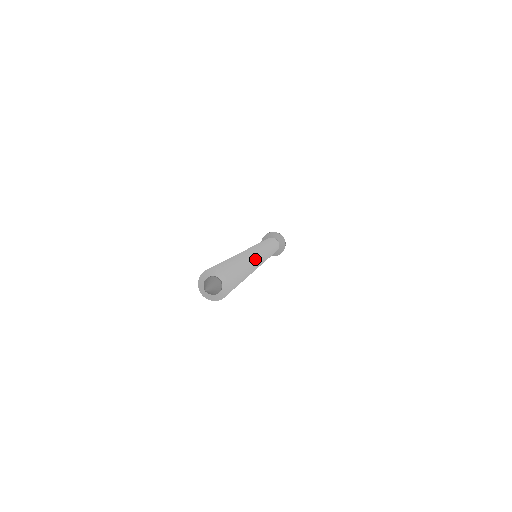
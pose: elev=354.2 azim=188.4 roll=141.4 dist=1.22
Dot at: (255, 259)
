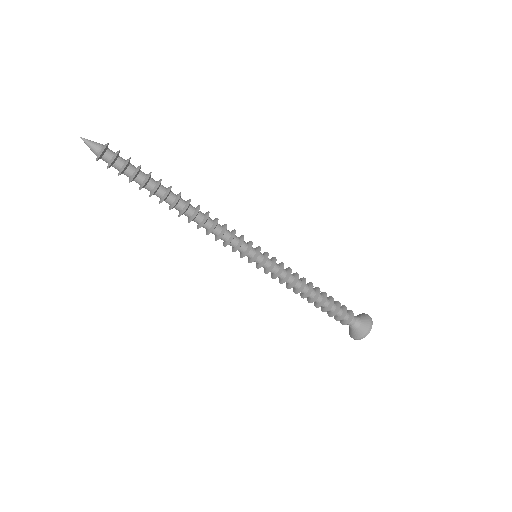
Dot at: (215, 219)
